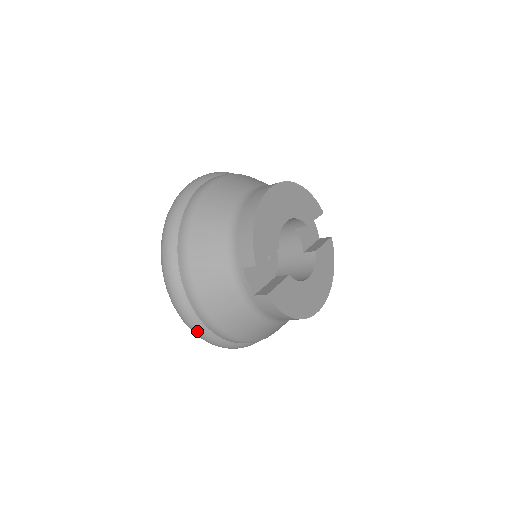
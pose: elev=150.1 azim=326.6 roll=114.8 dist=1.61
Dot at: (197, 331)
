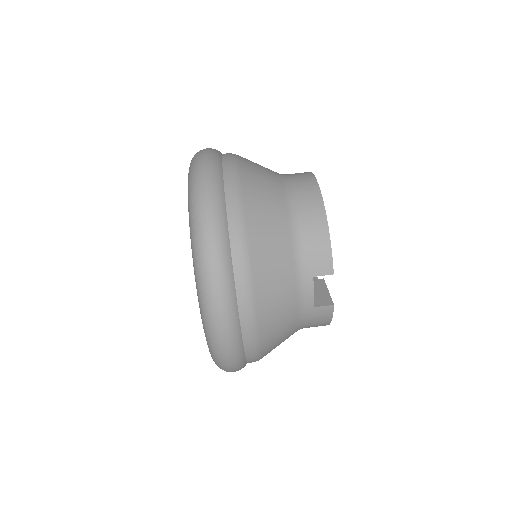
Dot at: (232, 360)
